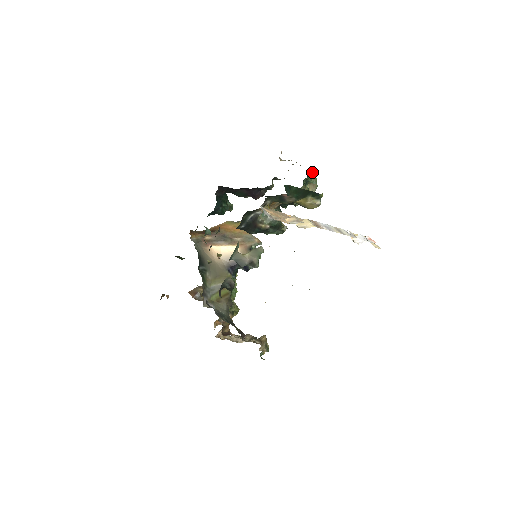
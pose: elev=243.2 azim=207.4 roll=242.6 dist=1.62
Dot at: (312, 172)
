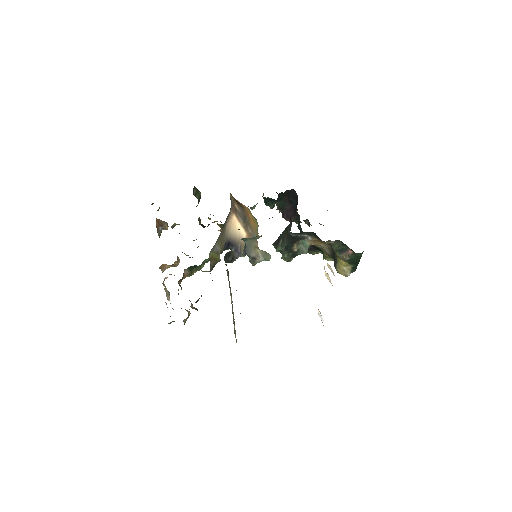
Dot at: occluded
